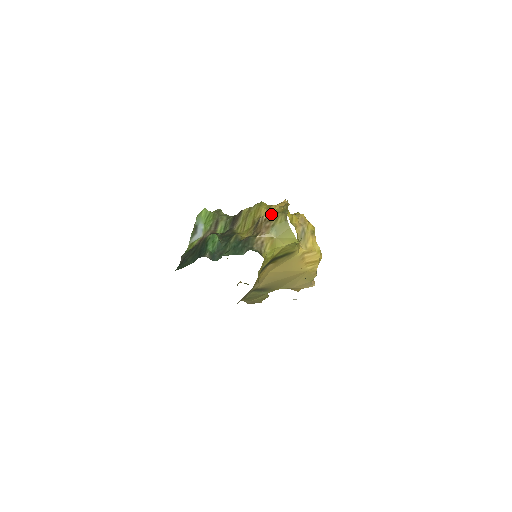
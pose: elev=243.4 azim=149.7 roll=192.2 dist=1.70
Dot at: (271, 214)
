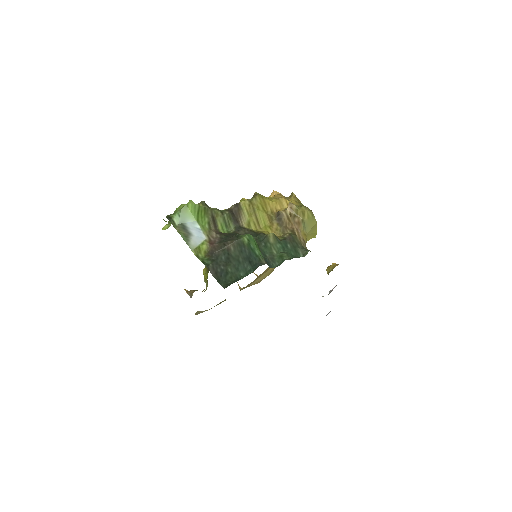
Dot at: (295, 208)
